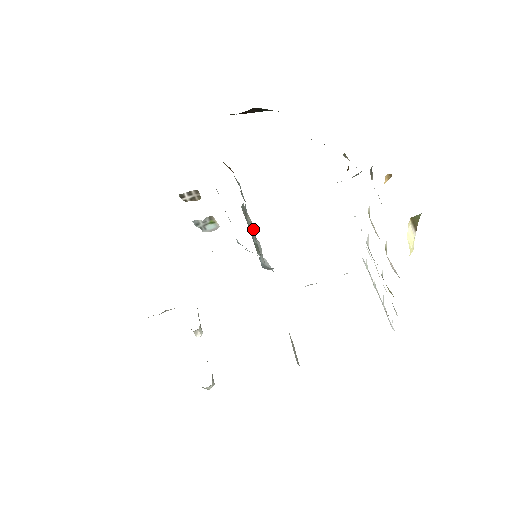
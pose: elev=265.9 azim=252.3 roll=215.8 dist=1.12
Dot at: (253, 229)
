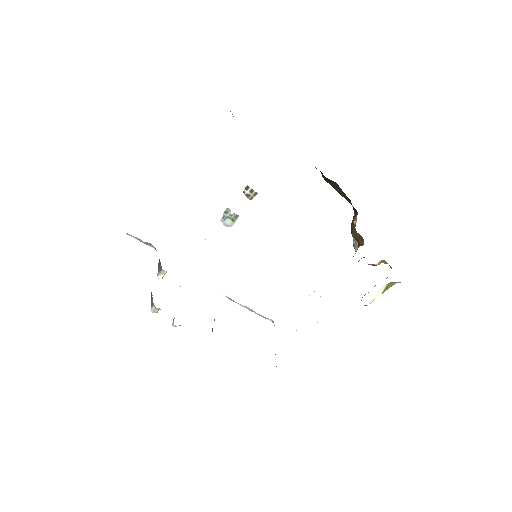
Dot at: occluded
